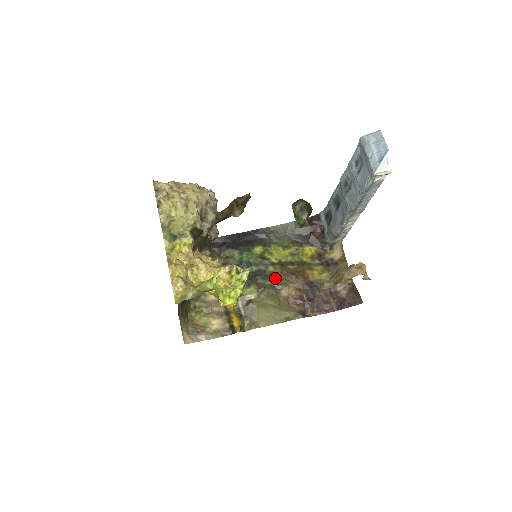
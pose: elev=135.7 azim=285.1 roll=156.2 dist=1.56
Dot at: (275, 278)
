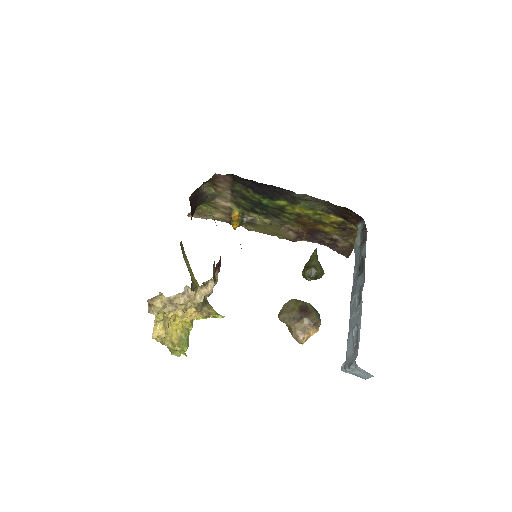
Dot at: (286, 220)
